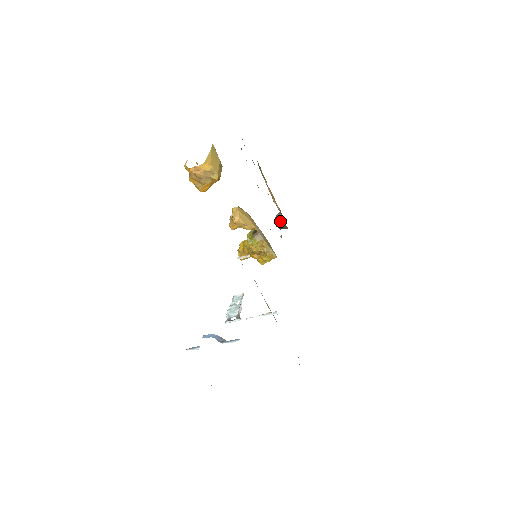
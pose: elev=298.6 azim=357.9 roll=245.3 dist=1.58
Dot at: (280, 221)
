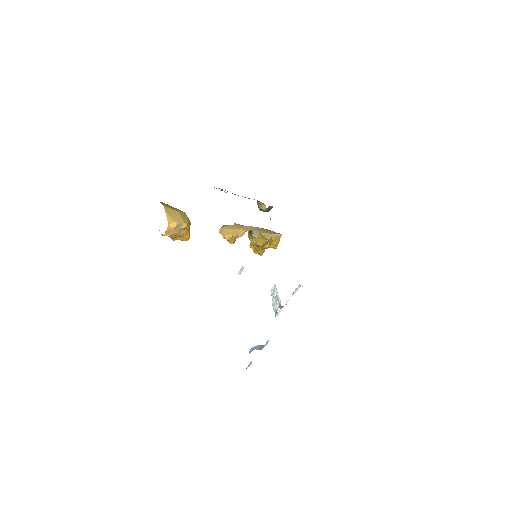
Dot at: (263, 207)
